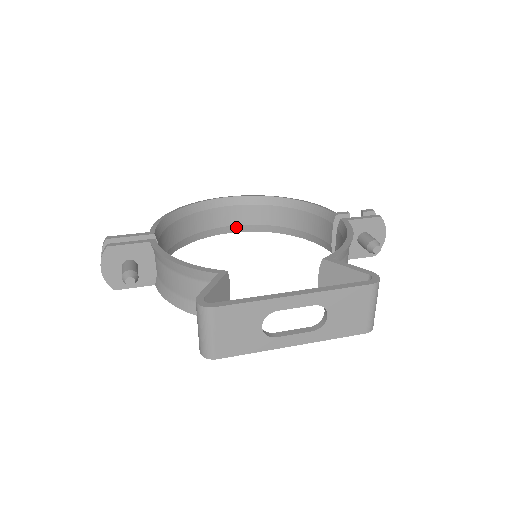
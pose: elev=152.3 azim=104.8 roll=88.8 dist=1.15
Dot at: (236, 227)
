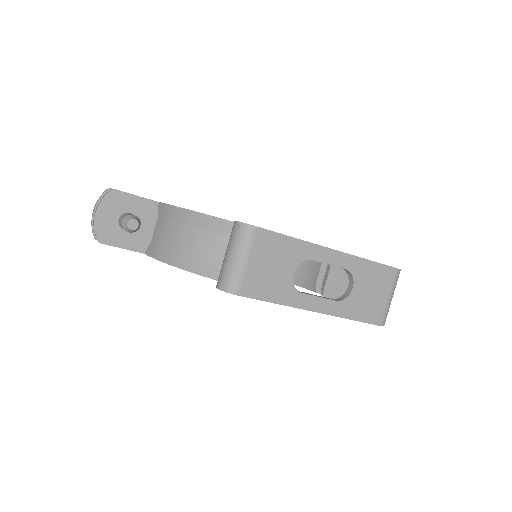
Dot at: occluded
